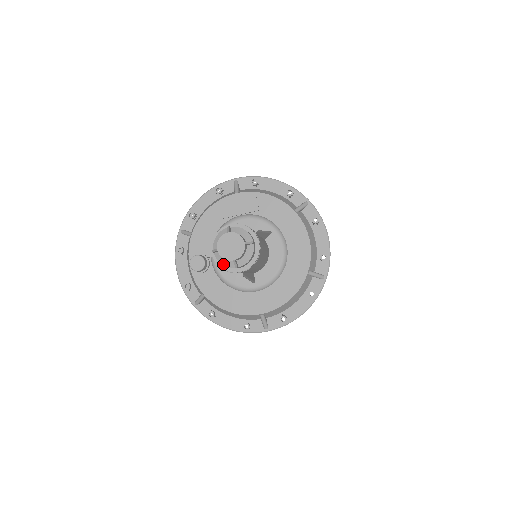
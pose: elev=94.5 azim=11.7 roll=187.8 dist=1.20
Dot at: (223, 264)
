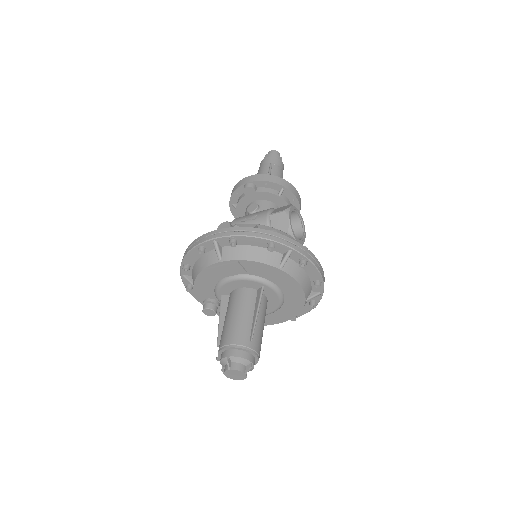
Dot at: occluded
